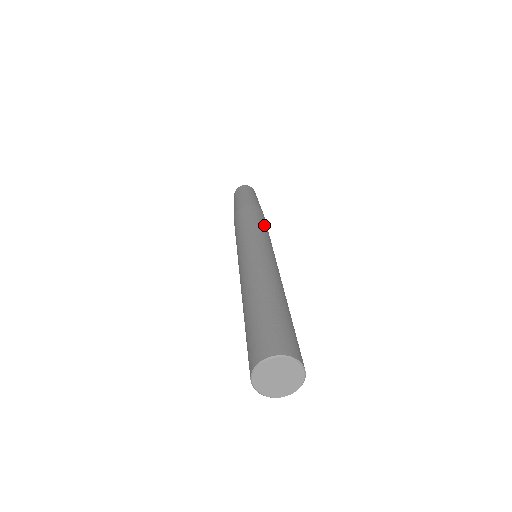
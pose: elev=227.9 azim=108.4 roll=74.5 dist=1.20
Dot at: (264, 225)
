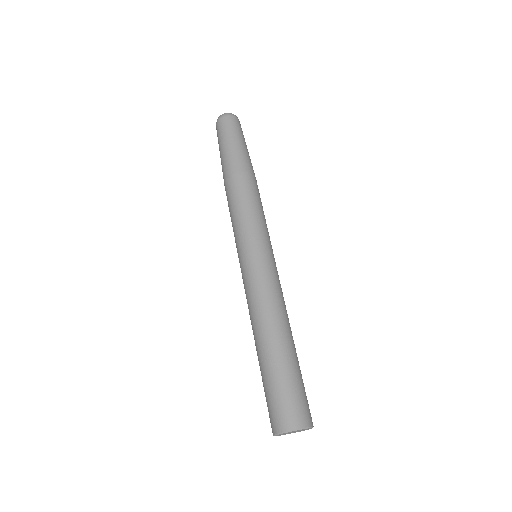
Dot at: (252, 209)
